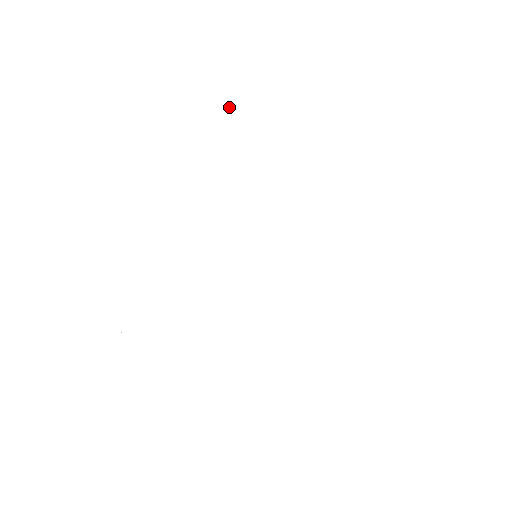
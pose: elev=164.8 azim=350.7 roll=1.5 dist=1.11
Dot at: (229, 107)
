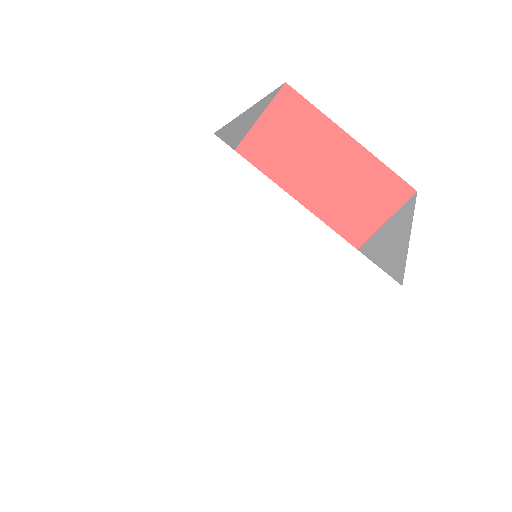
Dot at: (299, 208)
